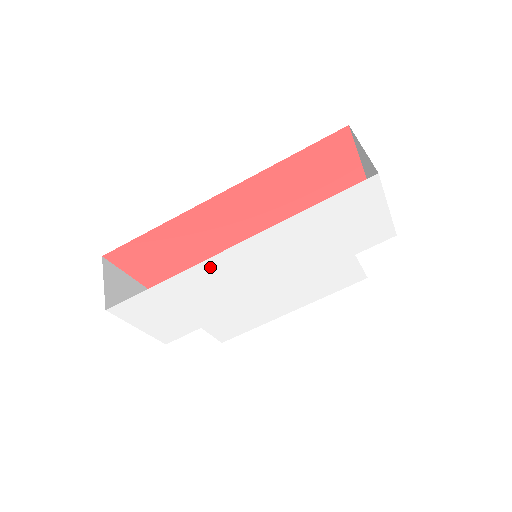
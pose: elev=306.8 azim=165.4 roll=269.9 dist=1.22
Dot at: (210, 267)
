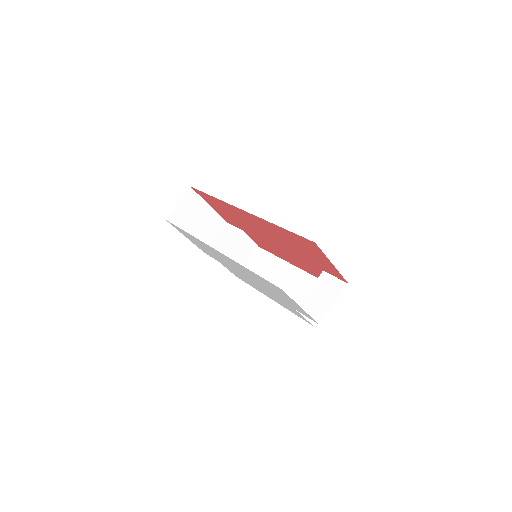
Dot at: (207, 246)
